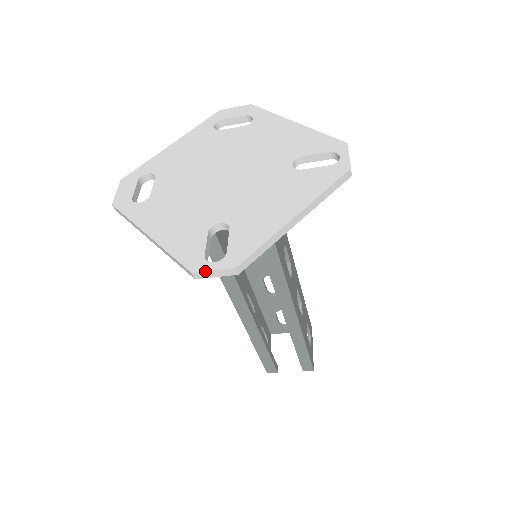
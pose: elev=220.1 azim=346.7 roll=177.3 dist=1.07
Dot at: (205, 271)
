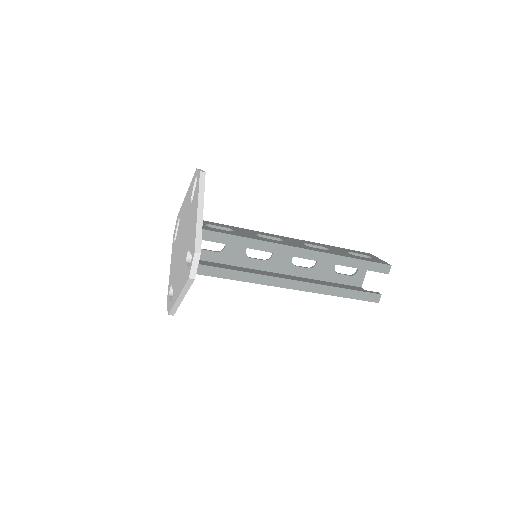
Dot at: (190, 270)
